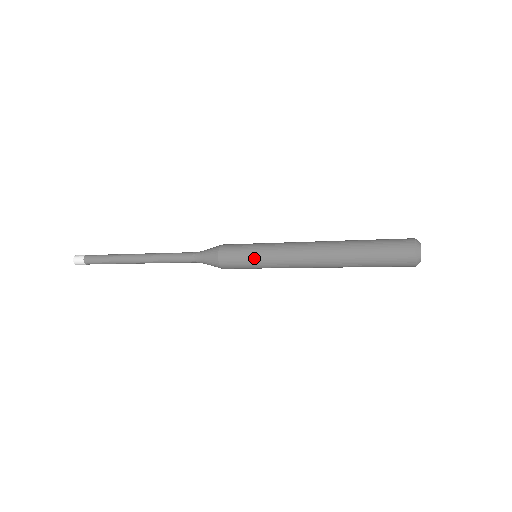
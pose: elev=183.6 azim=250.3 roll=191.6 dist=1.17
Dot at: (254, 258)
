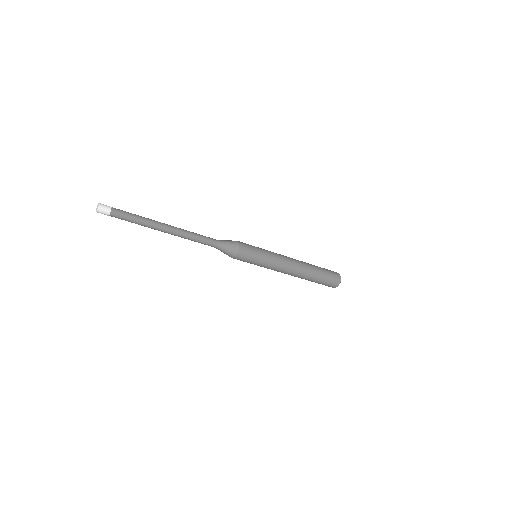
Dot at: (262, 257)
